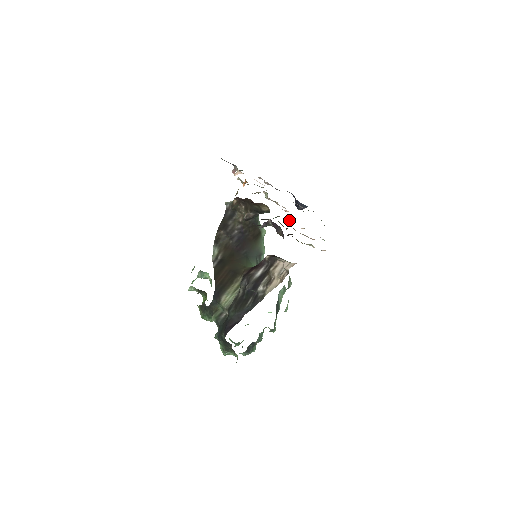
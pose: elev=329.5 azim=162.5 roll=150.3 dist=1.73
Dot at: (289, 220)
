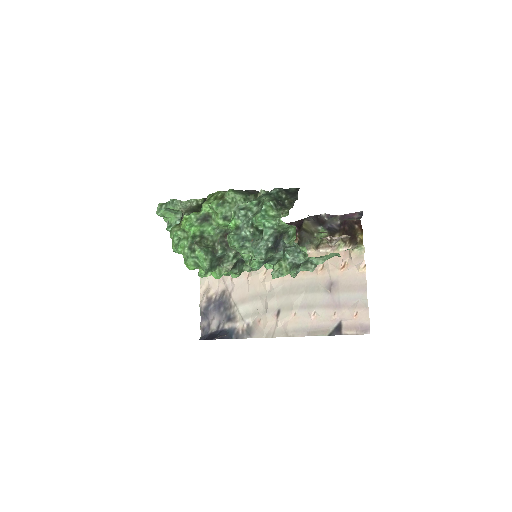
Dot at: (314, 255)
